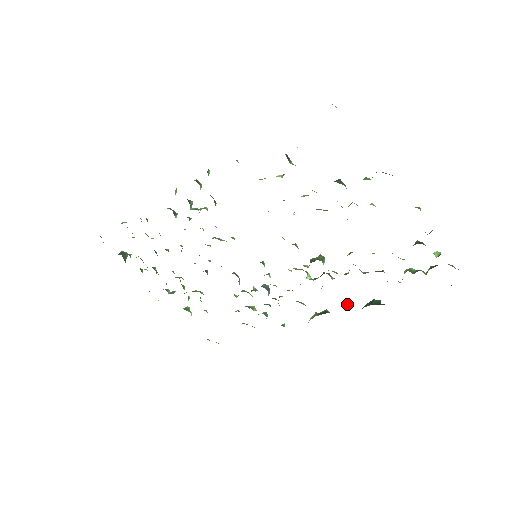
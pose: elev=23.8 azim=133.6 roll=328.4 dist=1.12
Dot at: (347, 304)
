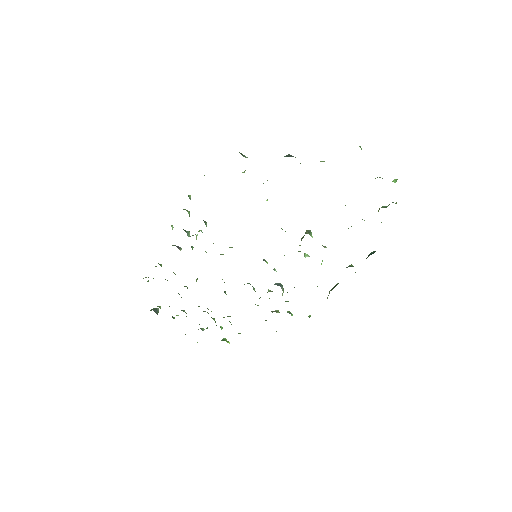
Dot at: (349, 266)
